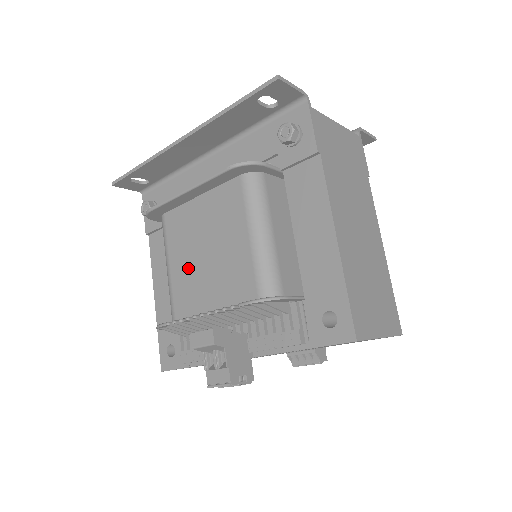
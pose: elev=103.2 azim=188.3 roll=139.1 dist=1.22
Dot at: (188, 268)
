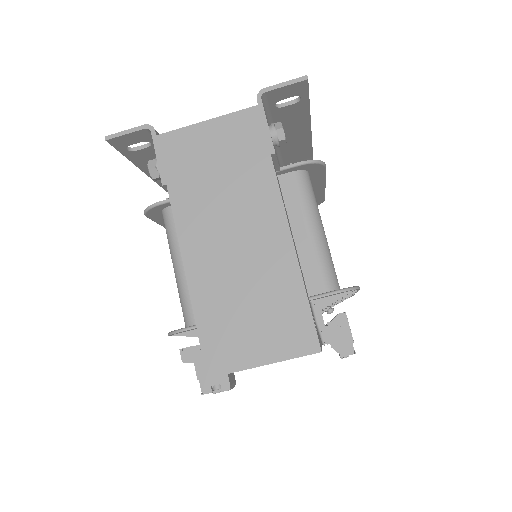
Dot at: occluded
